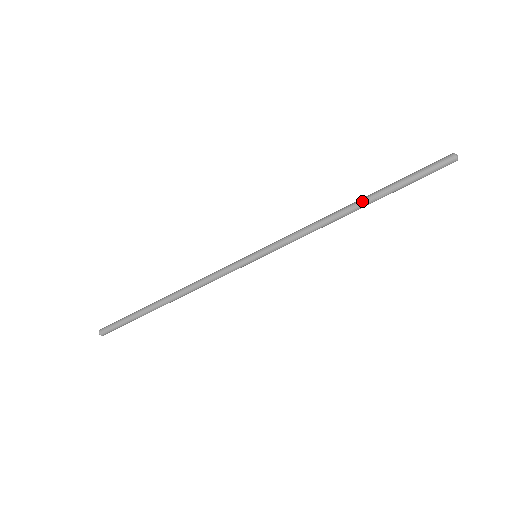
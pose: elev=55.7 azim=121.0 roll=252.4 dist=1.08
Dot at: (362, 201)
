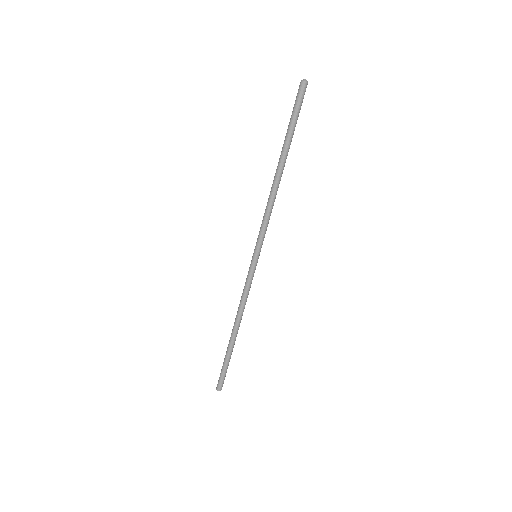
Dot at: (278, 162)
